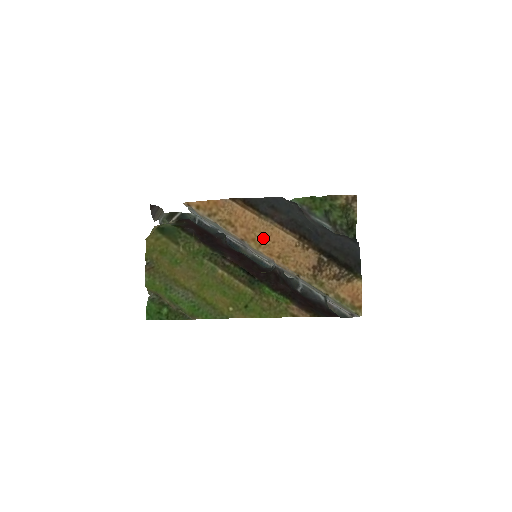
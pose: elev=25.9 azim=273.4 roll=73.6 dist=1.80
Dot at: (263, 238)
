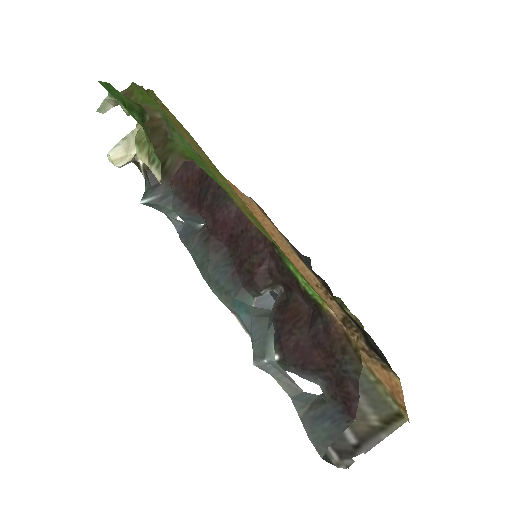
Dot at: occluded
